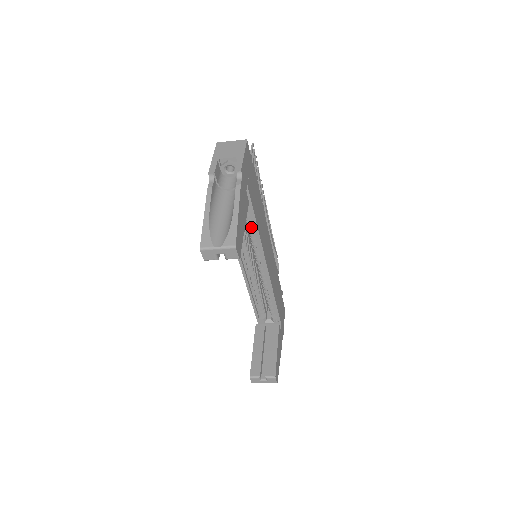
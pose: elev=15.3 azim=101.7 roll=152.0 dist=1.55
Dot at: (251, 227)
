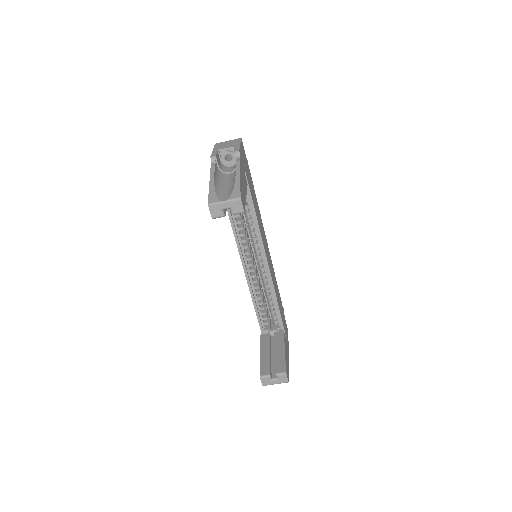
Dot at: (250, 218)
